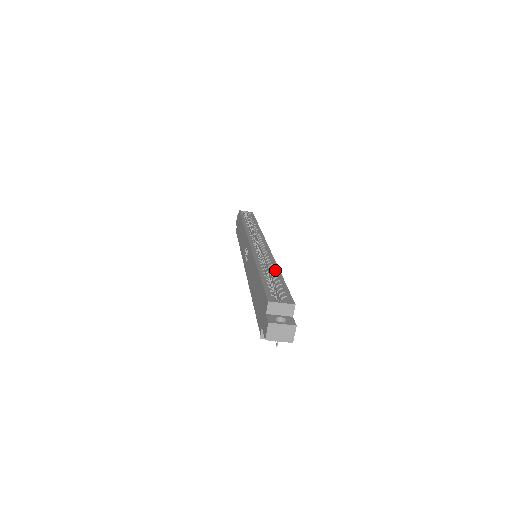
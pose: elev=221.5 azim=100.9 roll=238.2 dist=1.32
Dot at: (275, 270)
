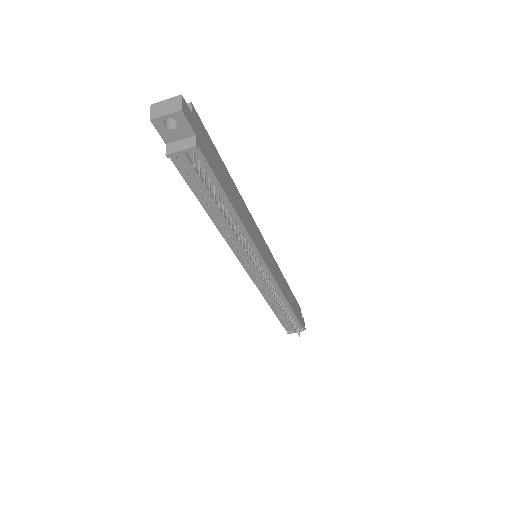
Dot at: occluded
